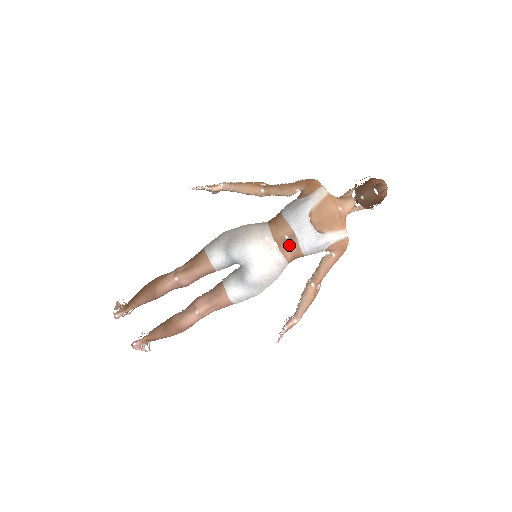
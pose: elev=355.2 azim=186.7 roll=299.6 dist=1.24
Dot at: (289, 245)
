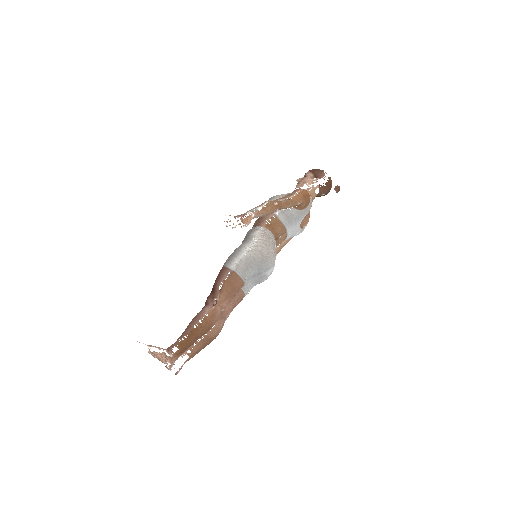
Dot at: (281, 242)
